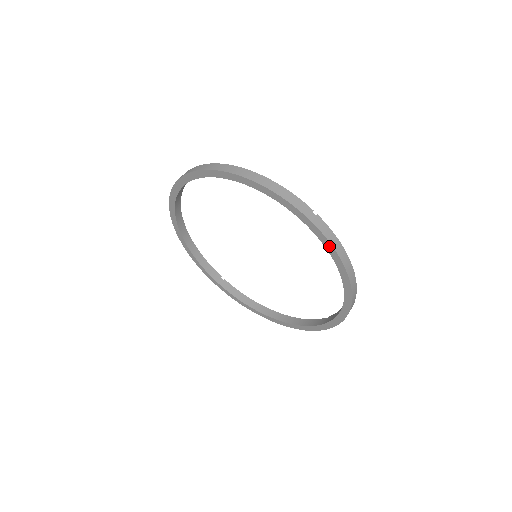
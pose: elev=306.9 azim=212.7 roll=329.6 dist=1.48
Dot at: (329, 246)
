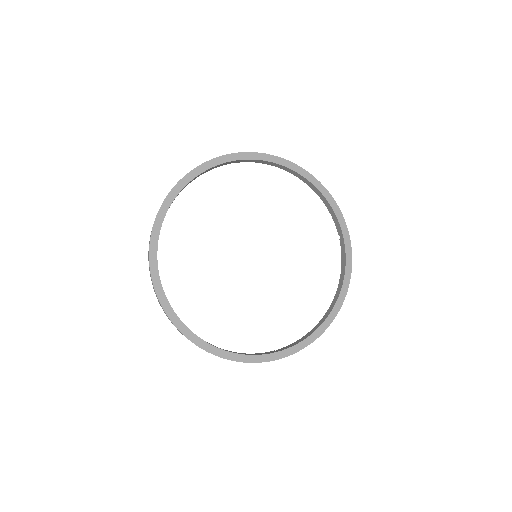
Dot at: (350, 261)
